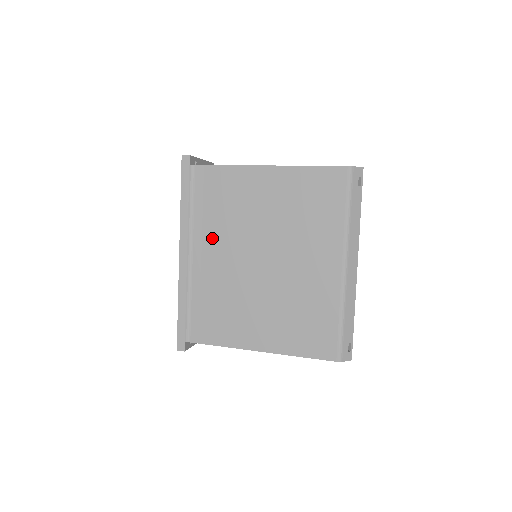
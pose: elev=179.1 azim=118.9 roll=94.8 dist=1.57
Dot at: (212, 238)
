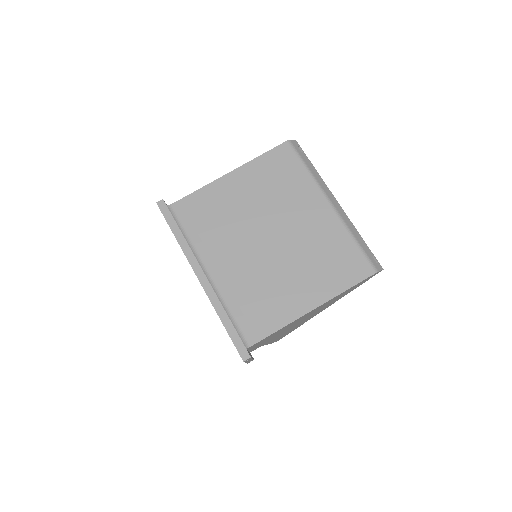
Dot at: (218, 248)
